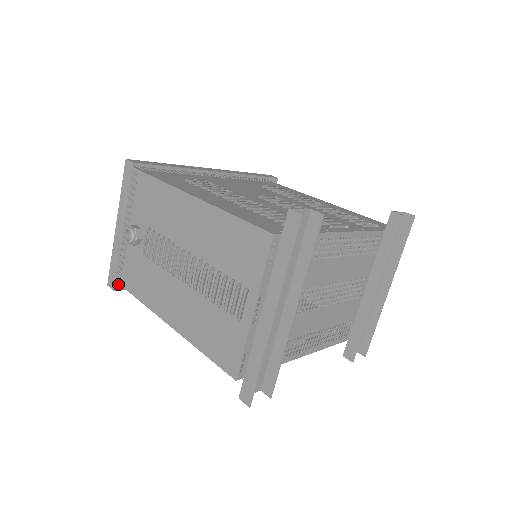
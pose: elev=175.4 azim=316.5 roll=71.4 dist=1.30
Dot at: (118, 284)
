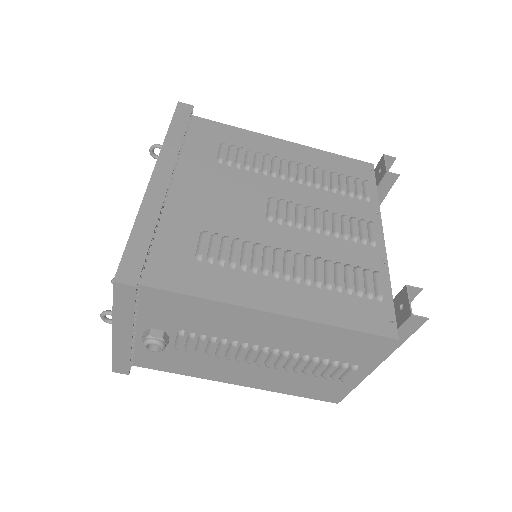
Dot at: occluded
